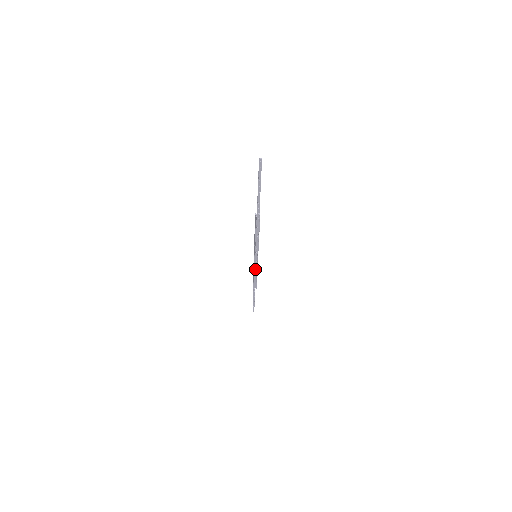
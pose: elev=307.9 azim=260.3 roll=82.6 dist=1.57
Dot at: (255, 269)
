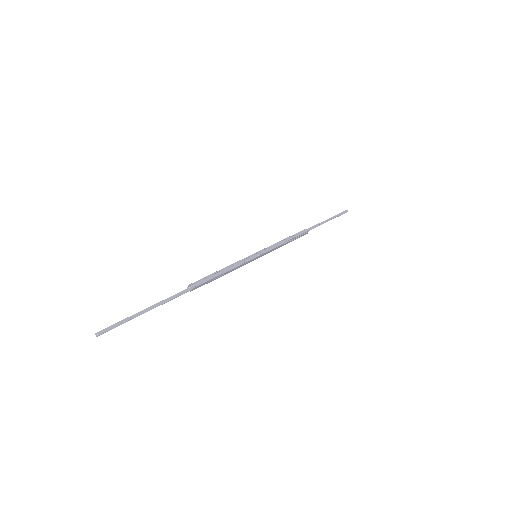
Dot at: (277, 245)
